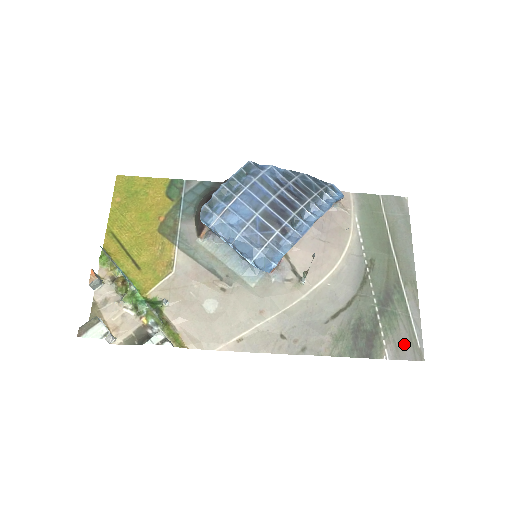
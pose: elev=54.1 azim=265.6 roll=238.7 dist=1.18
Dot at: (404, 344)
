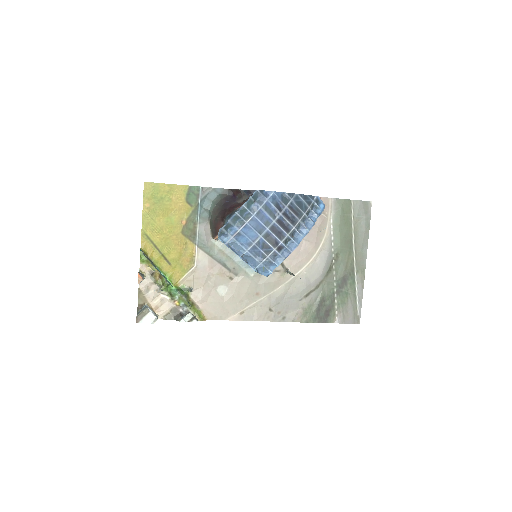
Dot at: (349, 313)
